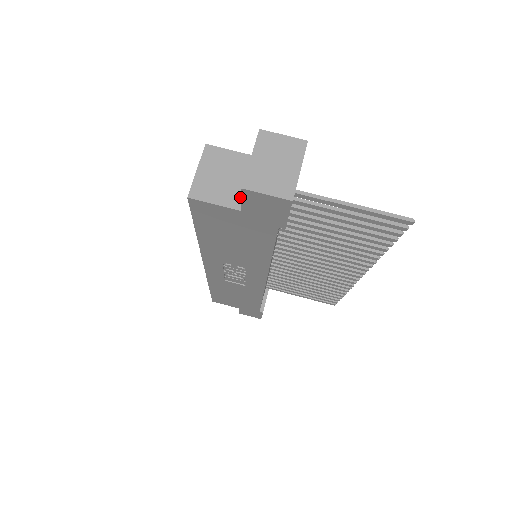
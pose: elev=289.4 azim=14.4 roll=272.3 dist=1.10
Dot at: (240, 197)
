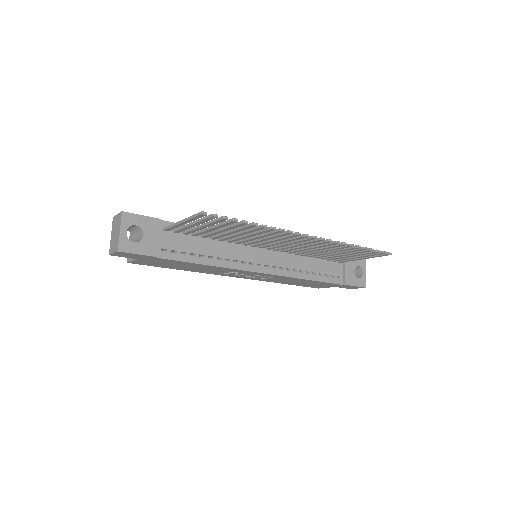
Dot at: occluded
